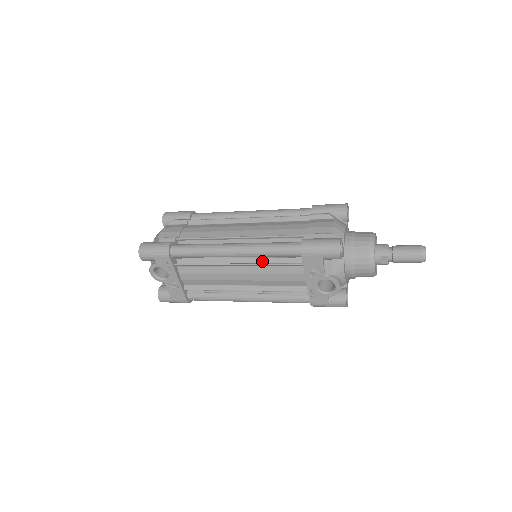
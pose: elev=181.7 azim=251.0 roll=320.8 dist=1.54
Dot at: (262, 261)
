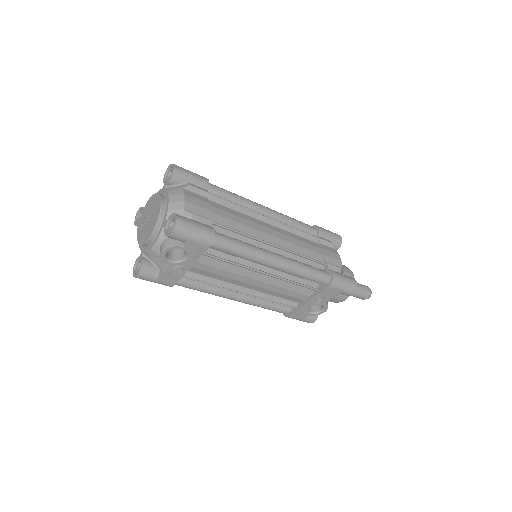
Dot at: (286, 276)
